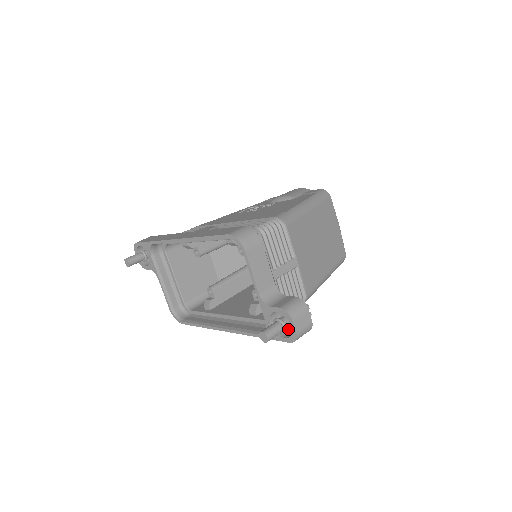
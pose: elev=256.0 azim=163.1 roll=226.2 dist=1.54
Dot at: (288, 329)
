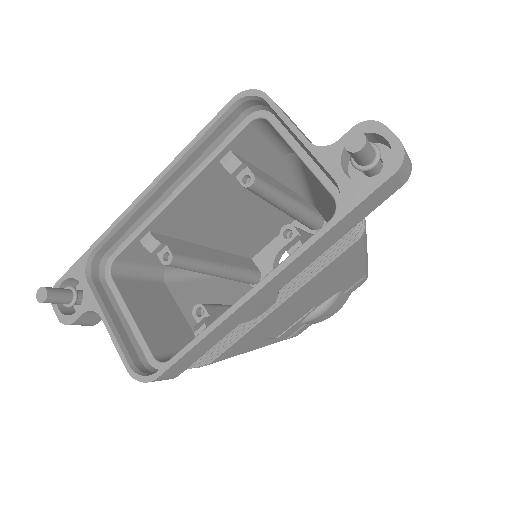
Dot at: occluded
